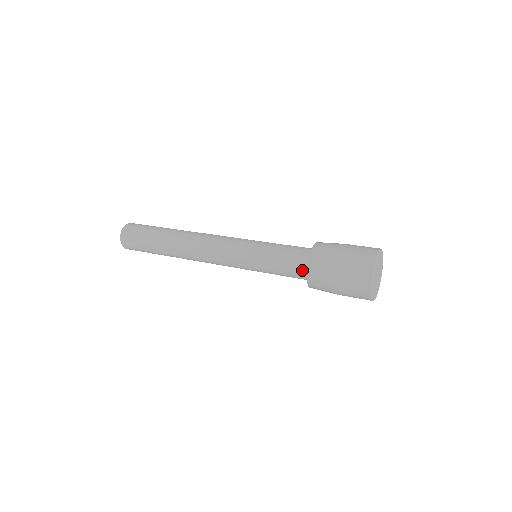
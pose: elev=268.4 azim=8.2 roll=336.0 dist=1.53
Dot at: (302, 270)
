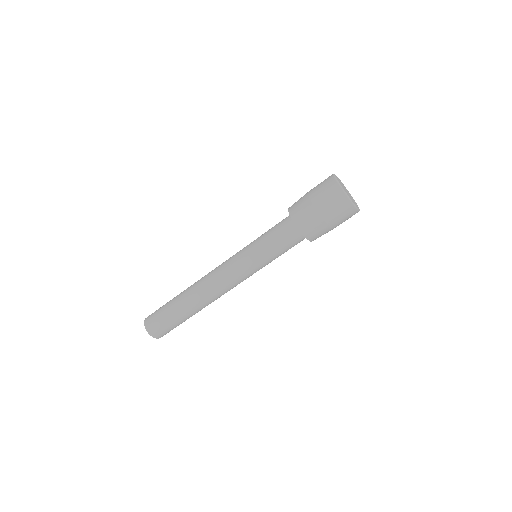
Dot at: (300, 239)
